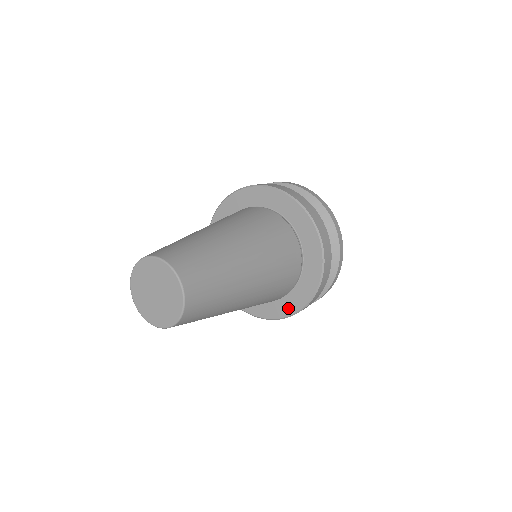
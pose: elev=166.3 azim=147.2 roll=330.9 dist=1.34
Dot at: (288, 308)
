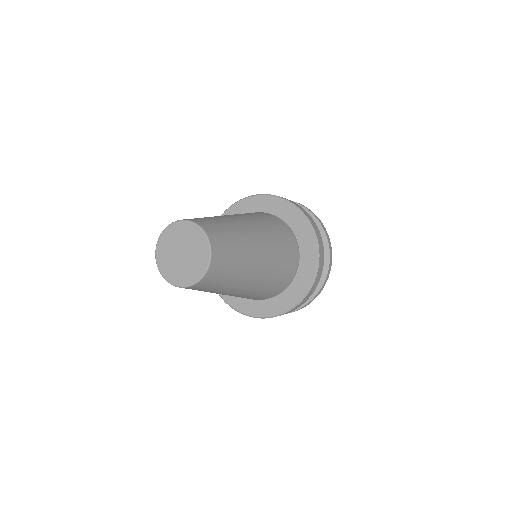
Dot at: (303, 285)
